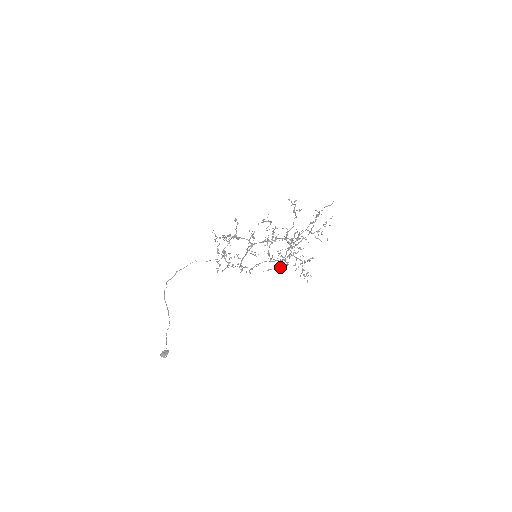
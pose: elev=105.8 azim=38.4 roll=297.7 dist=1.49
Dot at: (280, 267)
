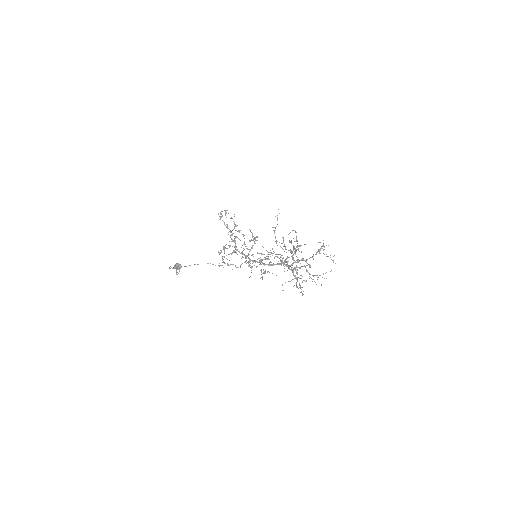
Dot at: occluded
